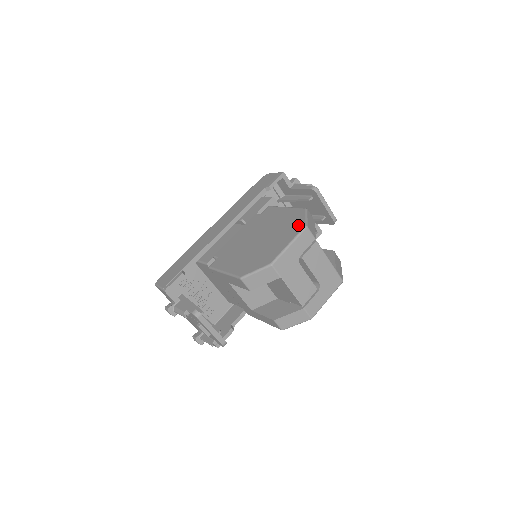
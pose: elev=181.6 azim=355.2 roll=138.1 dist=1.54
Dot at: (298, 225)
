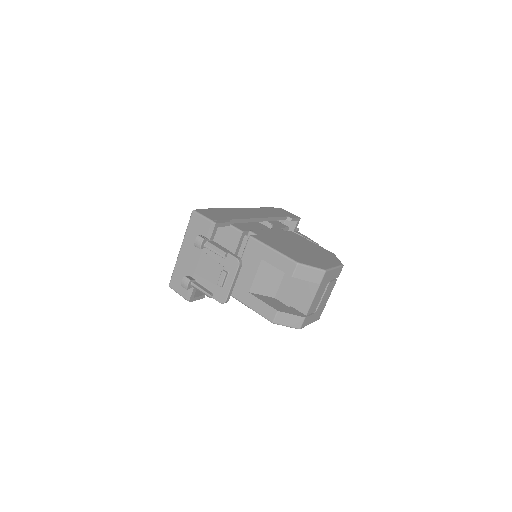
Dot at: (336, 260)
